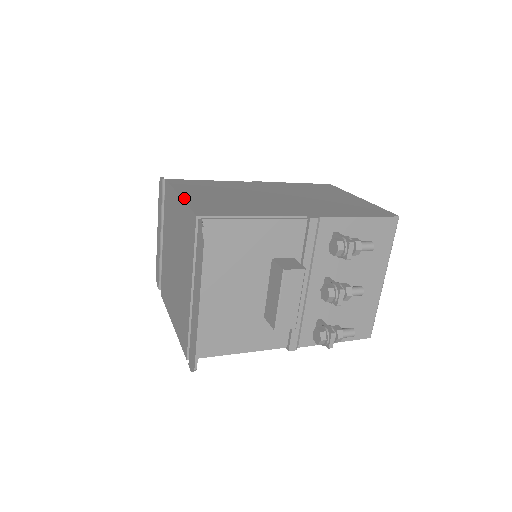
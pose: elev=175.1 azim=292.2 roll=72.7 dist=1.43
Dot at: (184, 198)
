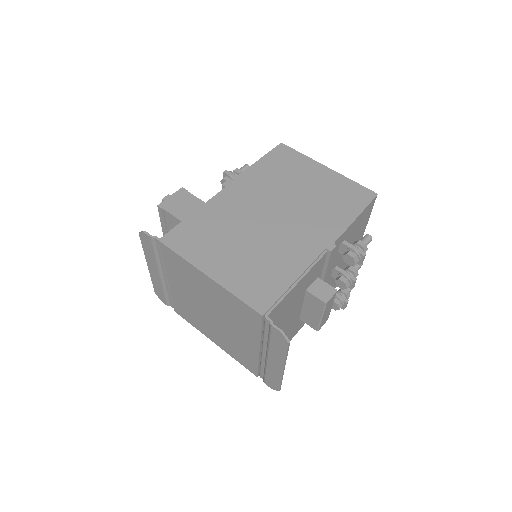
Dot at: (219, 282)
